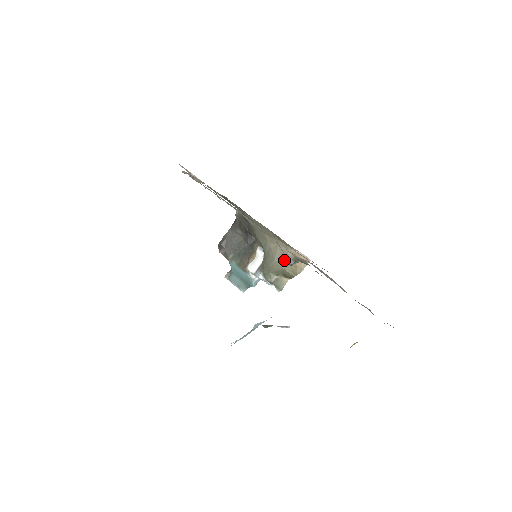
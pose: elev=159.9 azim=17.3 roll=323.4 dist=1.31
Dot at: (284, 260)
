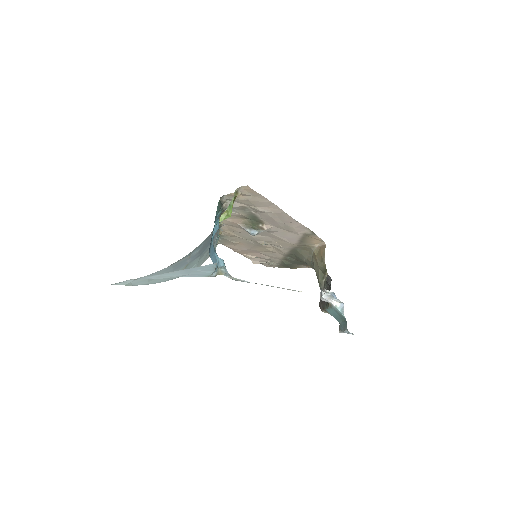
Dot at: (317, 261)
